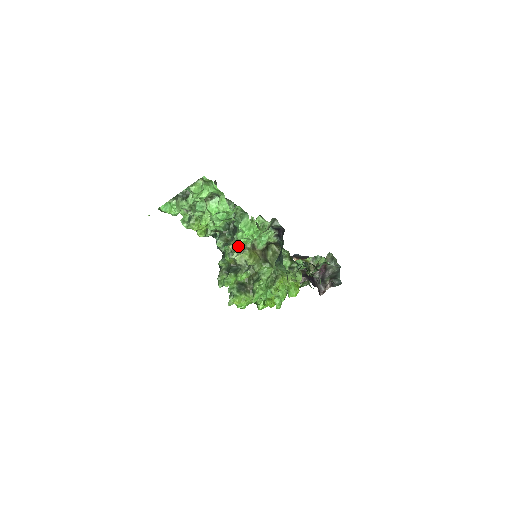
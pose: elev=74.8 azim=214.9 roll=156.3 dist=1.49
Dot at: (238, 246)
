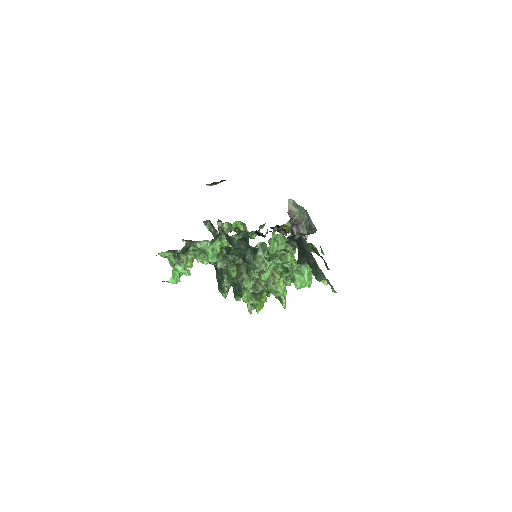
Dot at: occluded
